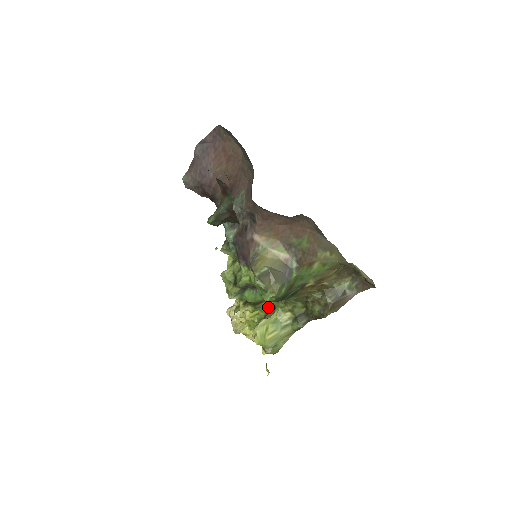
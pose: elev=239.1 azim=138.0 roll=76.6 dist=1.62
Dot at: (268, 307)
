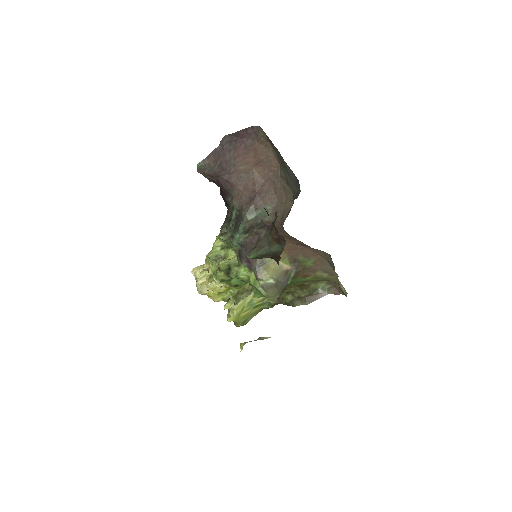
Dot at: (245, 287)
